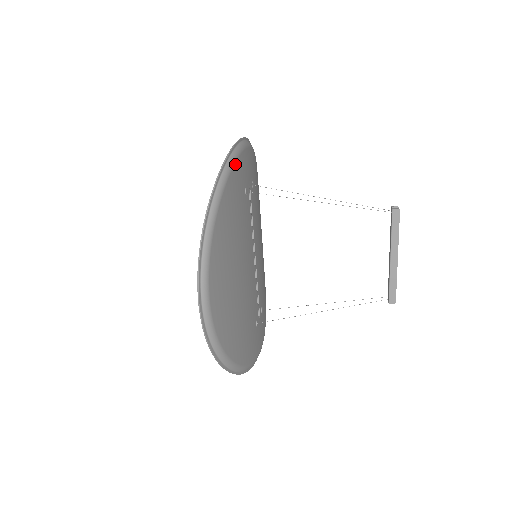
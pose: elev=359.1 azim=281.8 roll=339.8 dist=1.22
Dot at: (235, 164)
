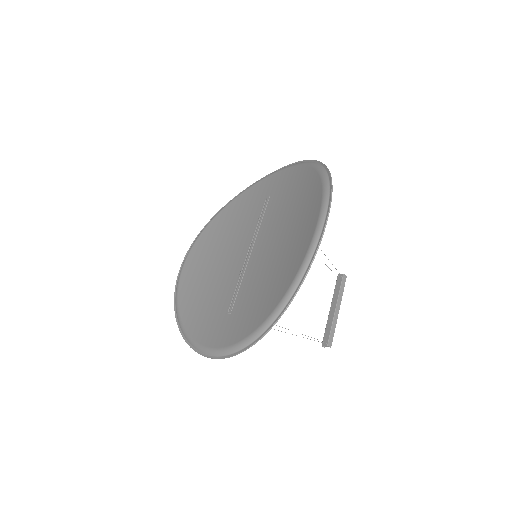
Dot at: occluded
